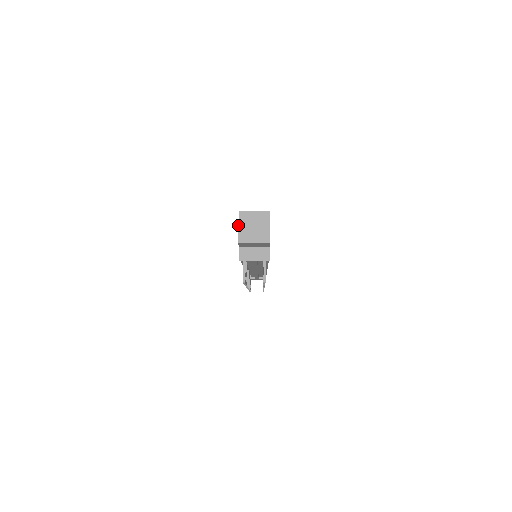
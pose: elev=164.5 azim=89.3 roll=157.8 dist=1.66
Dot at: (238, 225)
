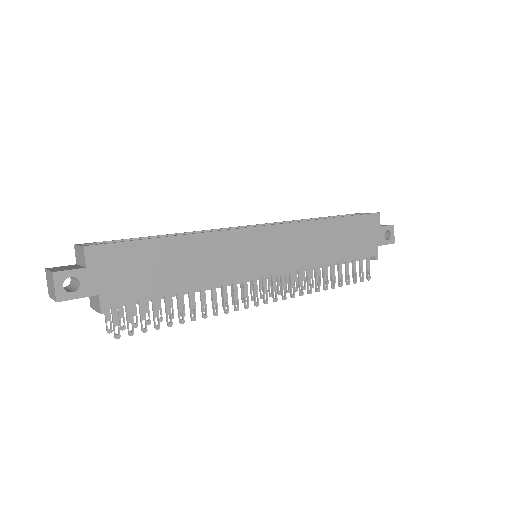
Dot at: (46, 274)
